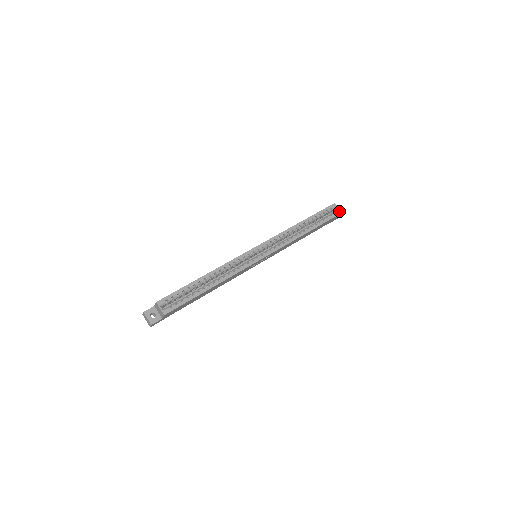
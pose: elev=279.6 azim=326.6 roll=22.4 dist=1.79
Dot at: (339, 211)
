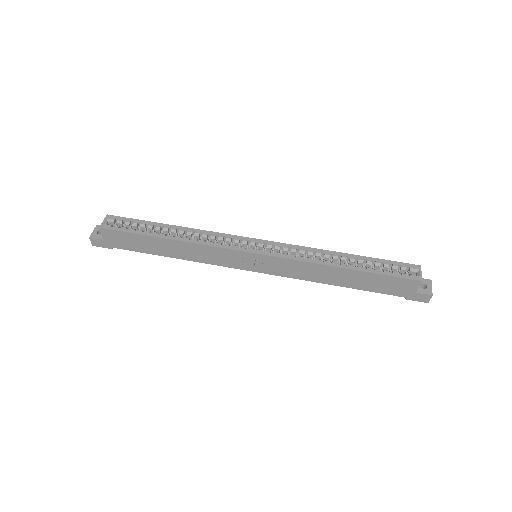
Dot at: (419, 277)
